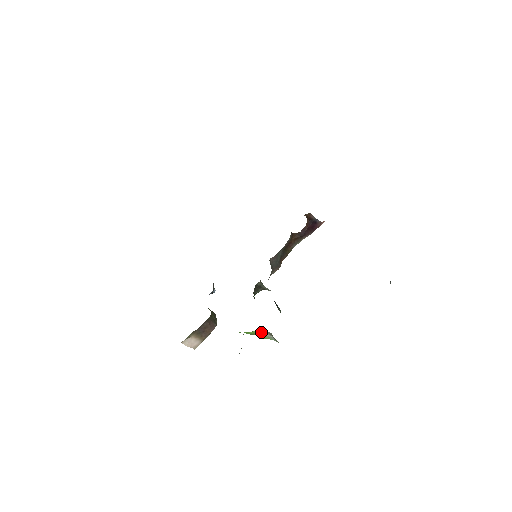
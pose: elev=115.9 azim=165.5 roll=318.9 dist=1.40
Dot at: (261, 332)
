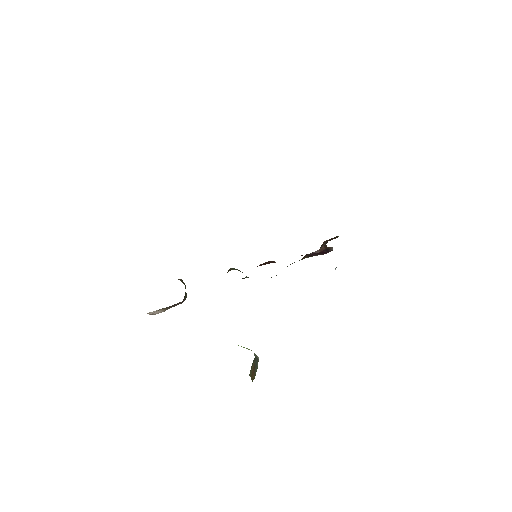
Dot at: (246, 348)
